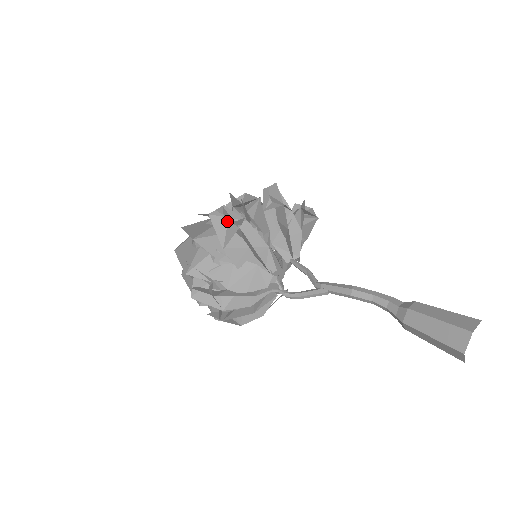
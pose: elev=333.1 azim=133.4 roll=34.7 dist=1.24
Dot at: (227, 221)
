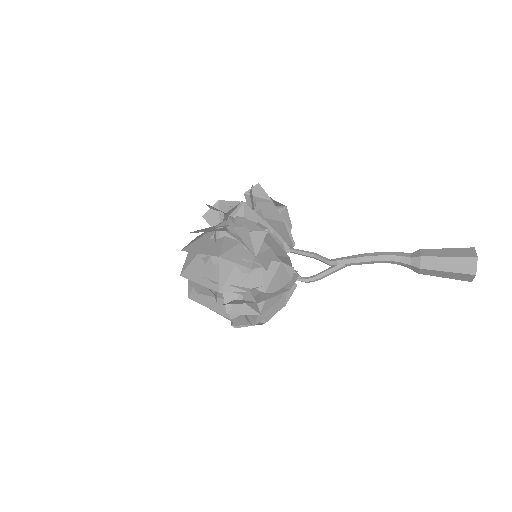
Dot at: (248, 229)
